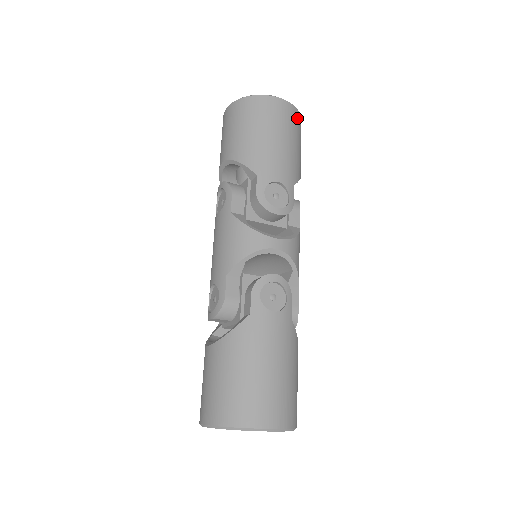
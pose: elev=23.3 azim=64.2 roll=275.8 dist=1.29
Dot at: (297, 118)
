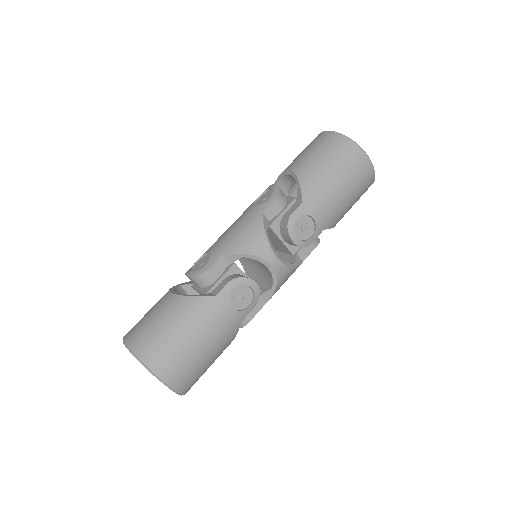
Dot at: (369, 181)
